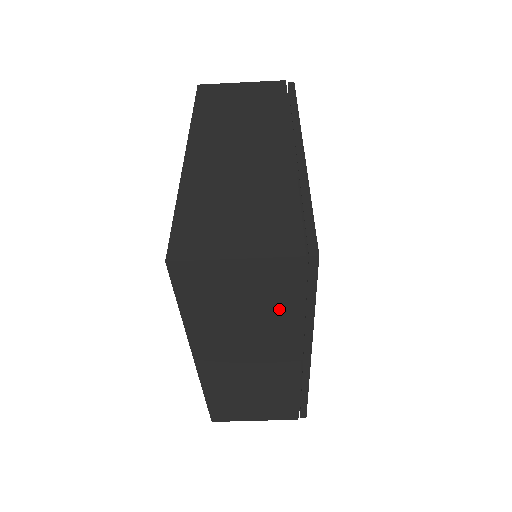
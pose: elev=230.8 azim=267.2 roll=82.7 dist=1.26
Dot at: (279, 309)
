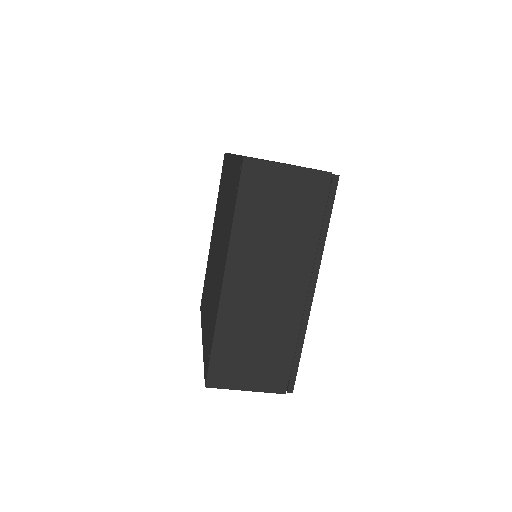
Dot at: occluded
